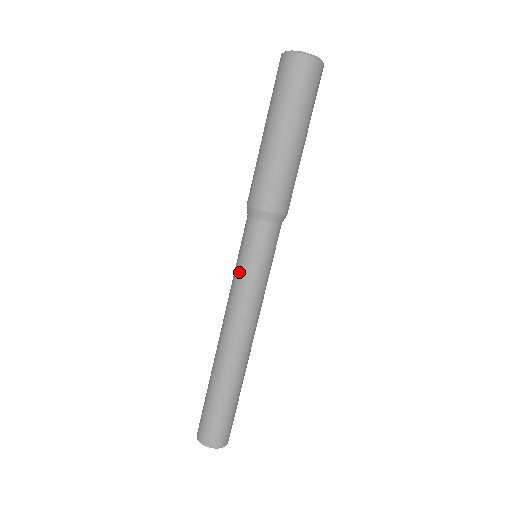
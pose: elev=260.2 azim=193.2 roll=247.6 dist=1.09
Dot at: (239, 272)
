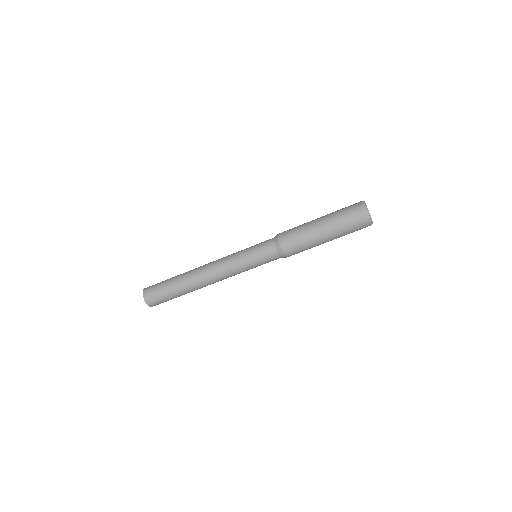
Dot at: (242, 253)
